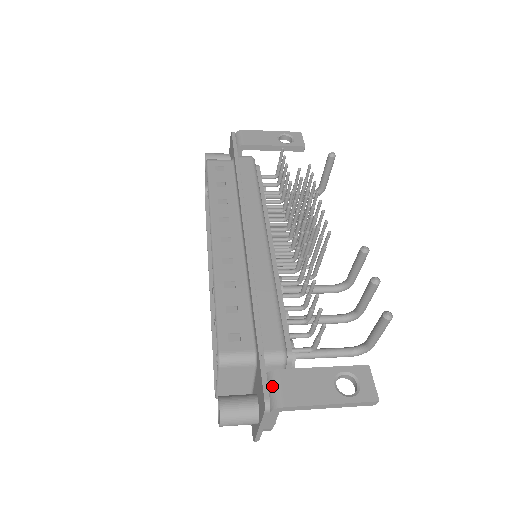
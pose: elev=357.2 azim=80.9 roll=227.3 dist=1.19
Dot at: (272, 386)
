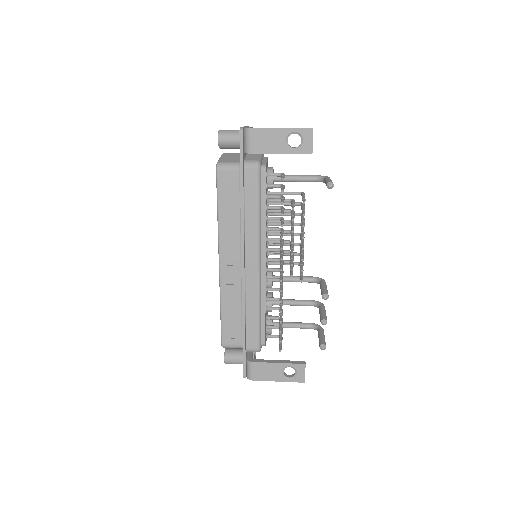
Dot at: (248, 369)
